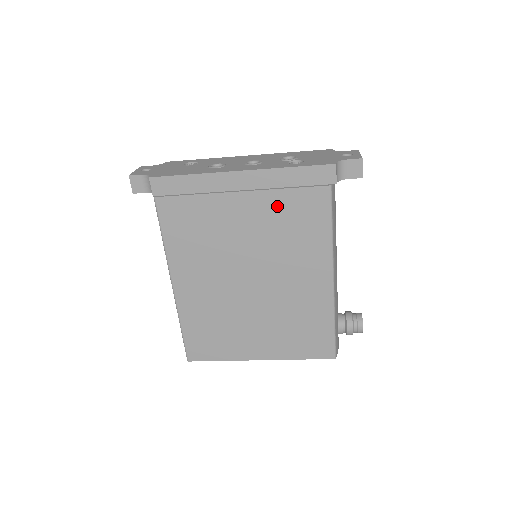
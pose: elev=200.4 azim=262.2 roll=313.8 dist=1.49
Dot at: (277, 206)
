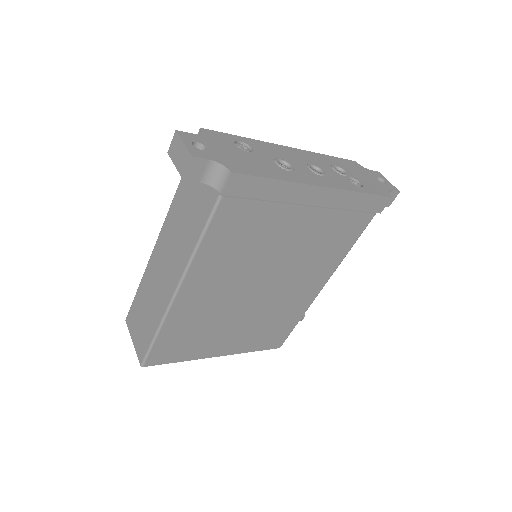
Dot at: (328, 225)
